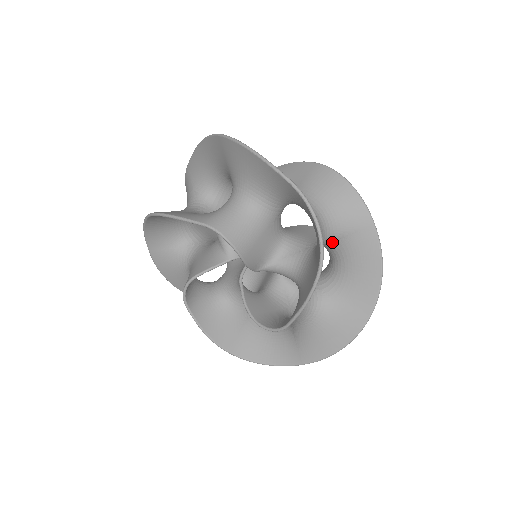
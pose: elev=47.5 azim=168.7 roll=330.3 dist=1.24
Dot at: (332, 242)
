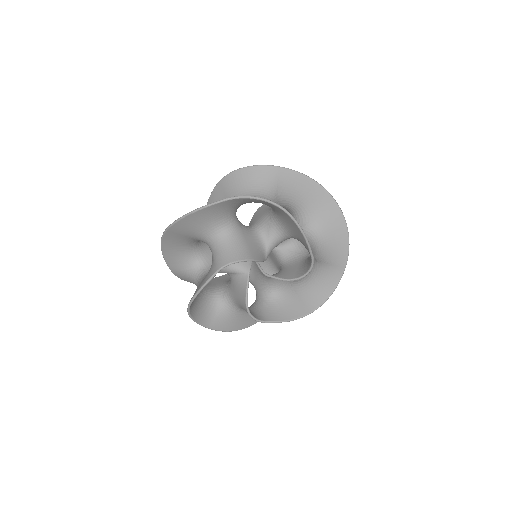
Dot at: (276, 200)
